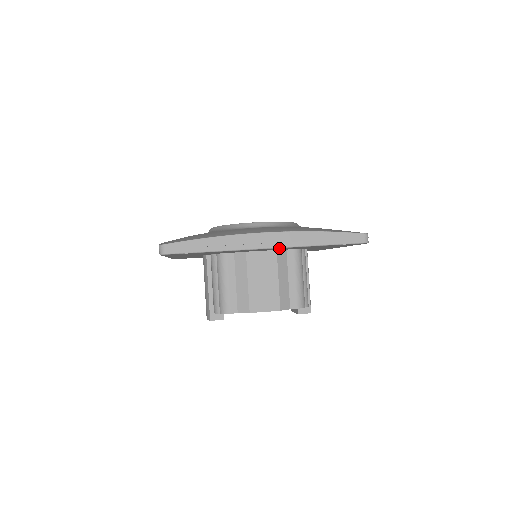
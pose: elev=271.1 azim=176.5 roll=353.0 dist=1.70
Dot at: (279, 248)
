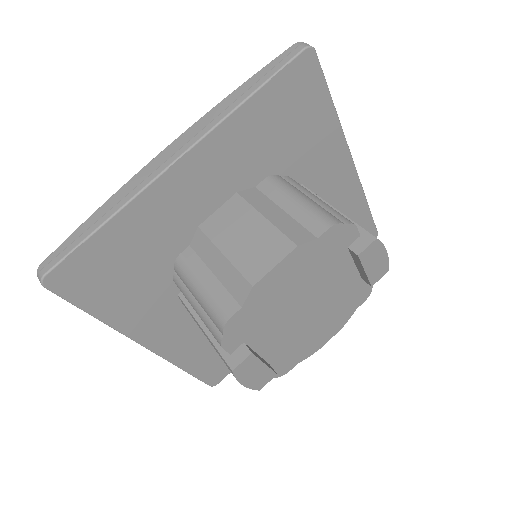
Dot at: (200, 153)
